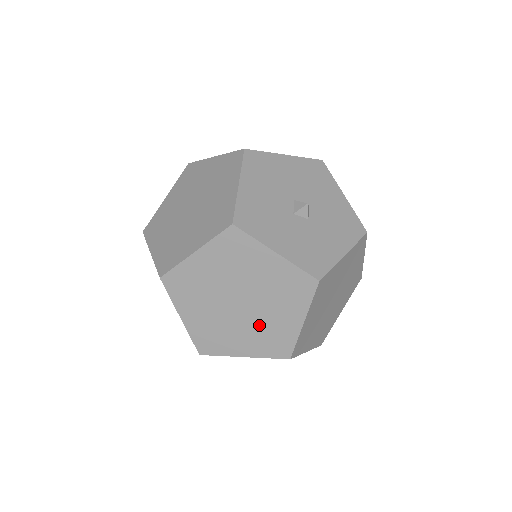
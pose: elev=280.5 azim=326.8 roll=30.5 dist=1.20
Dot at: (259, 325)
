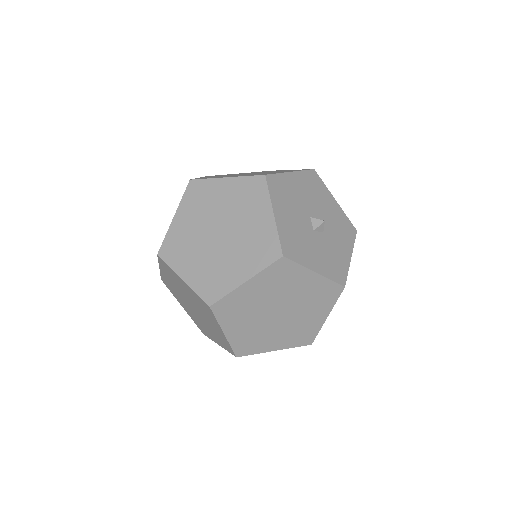
Dot at: (291, 326)
